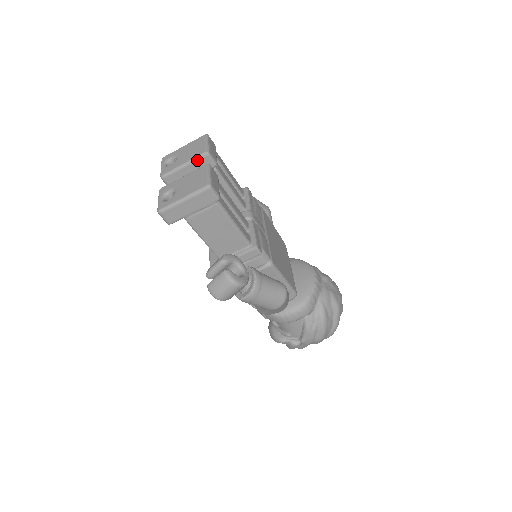
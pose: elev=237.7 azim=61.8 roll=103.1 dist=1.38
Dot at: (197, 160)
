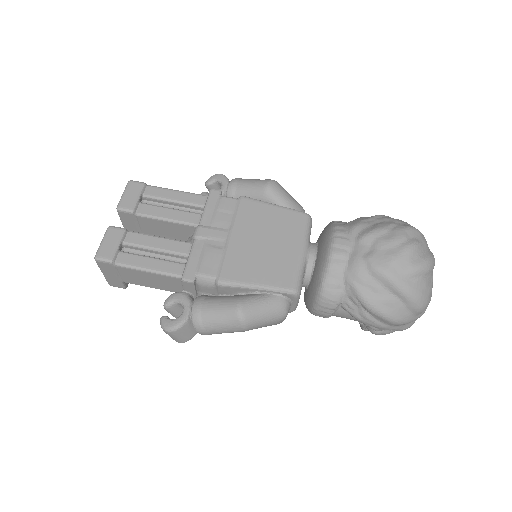
Dot at: (121, 218)
